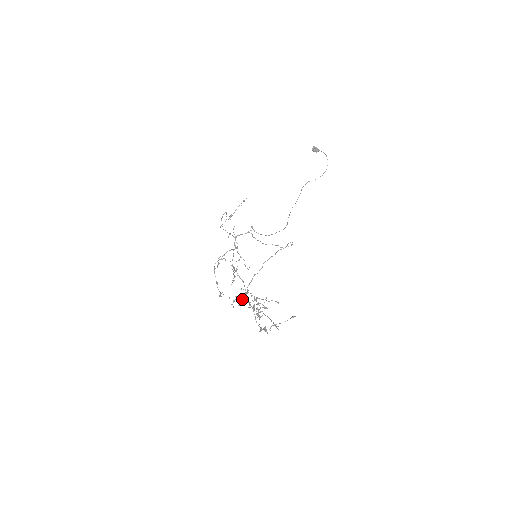
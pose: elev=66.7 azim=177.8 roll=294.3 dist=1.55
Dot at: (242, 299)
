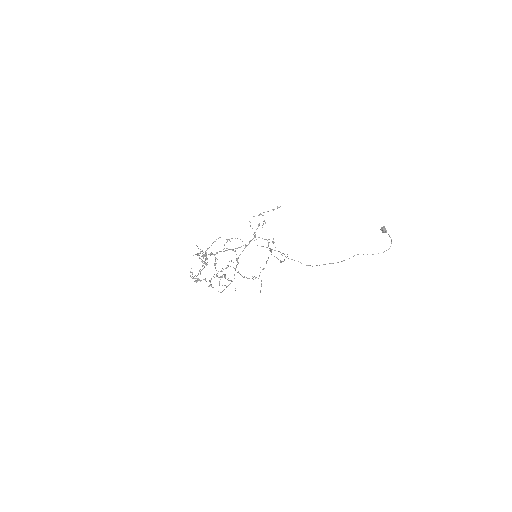
Dot at: (205, 255)
